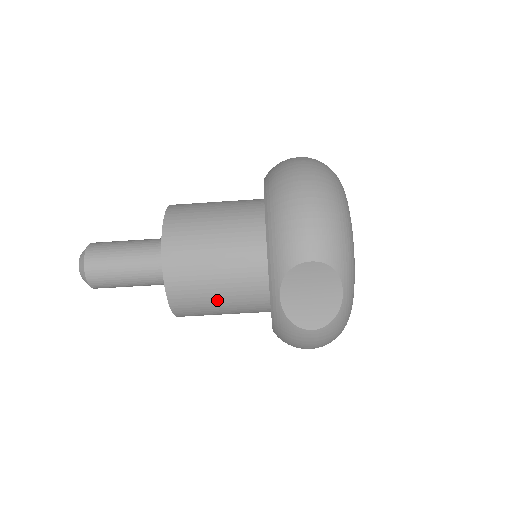
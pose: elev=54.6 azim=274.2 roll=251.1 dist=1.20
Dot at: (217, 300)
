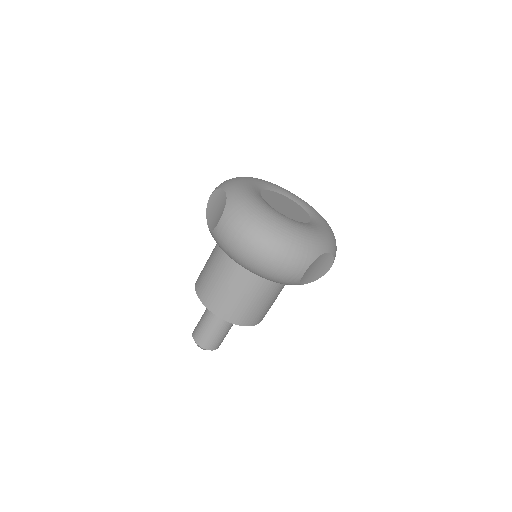
Dot at: occluded
